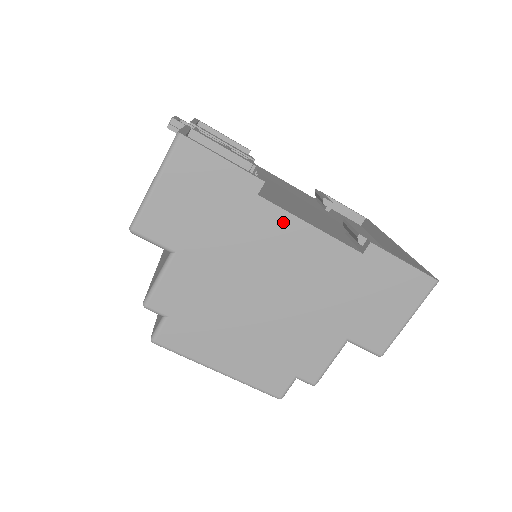
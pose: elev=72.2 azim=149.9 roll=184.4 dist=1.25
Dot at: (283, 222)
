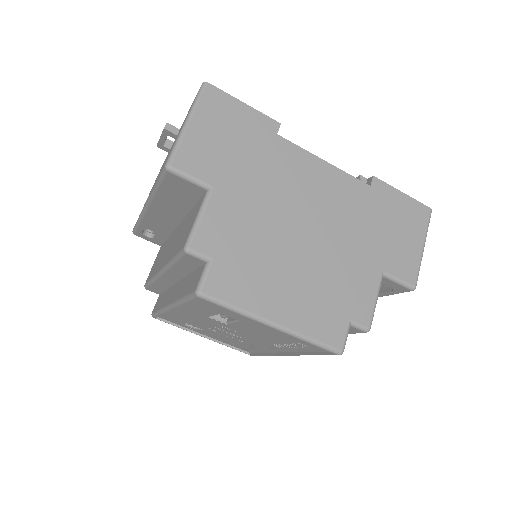
Dot at: (302, 158)
